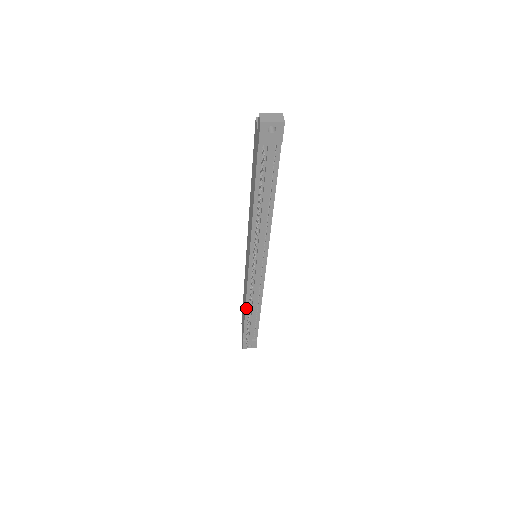
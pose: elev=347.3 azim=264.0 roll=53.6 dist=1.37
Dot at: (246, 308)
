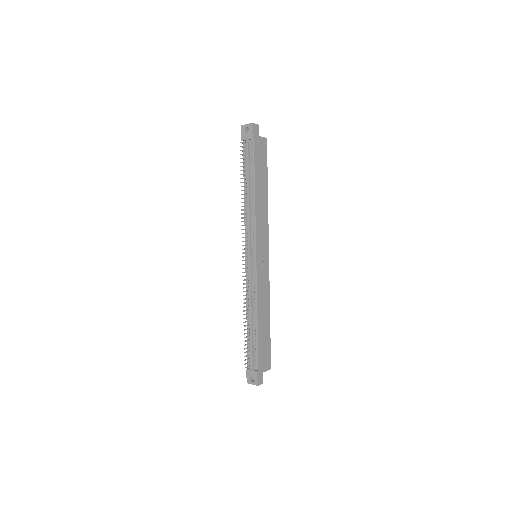
Dot at: (247, 316)
